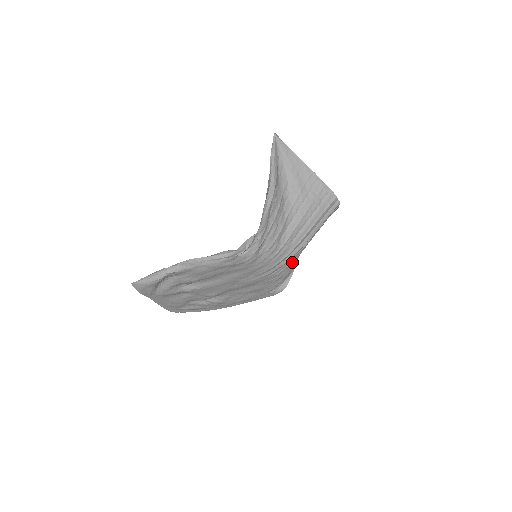
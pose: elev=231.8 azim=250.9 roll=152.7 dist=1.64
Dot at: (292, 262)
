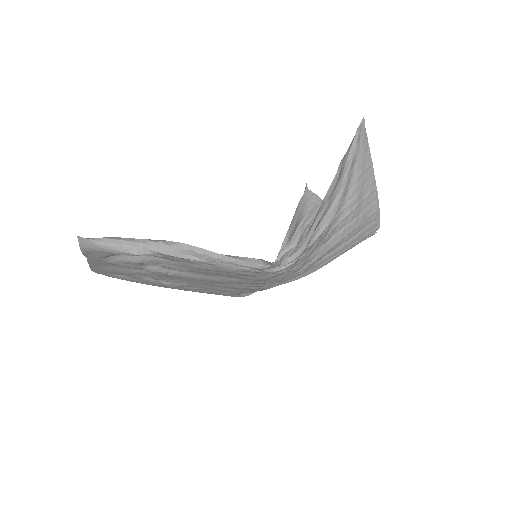
Dot at: occluded
